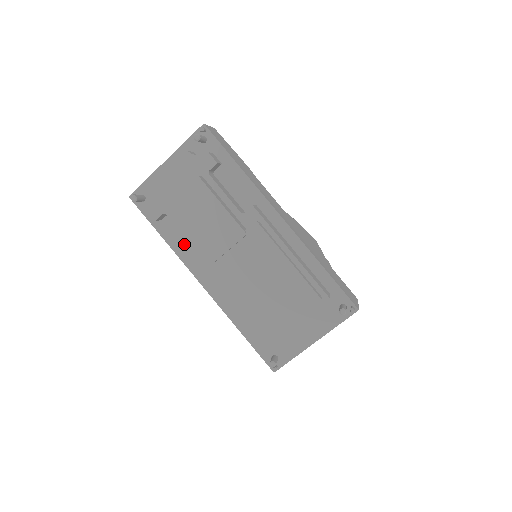
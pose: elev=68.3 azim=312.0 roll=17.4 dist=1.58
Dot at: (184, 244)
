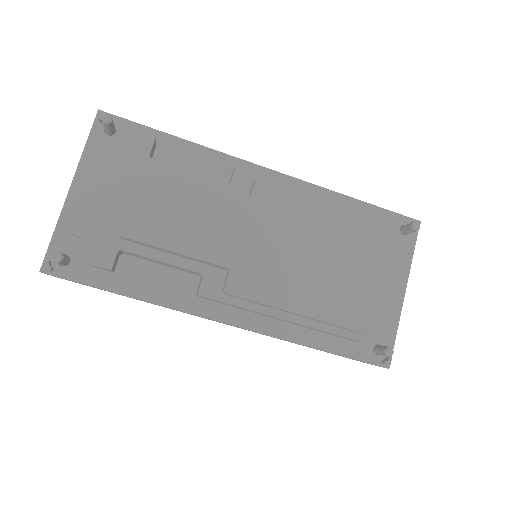
Dot at: (168, 285)
